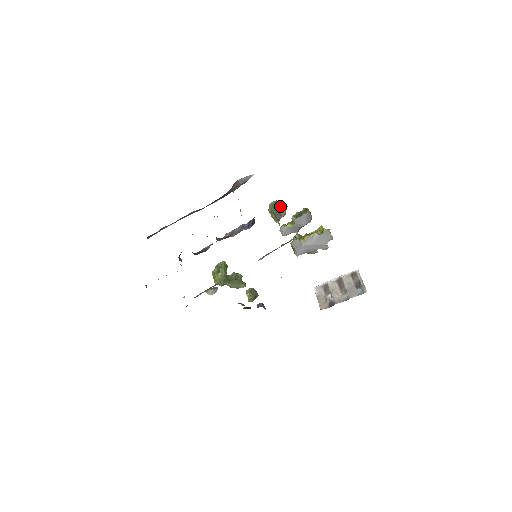
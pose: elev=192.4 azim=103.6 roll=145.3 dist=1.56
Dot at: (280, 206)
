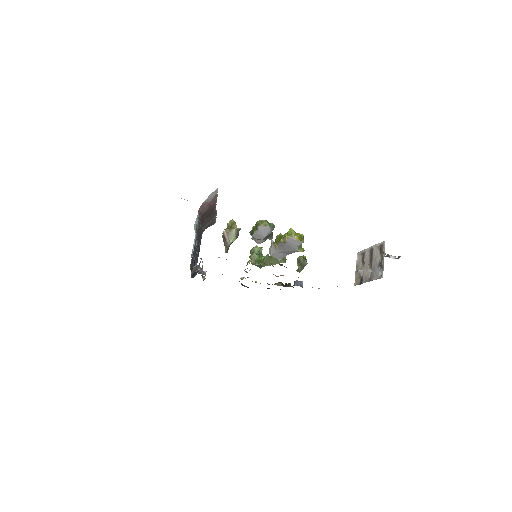
Dot at: (225, 234)
